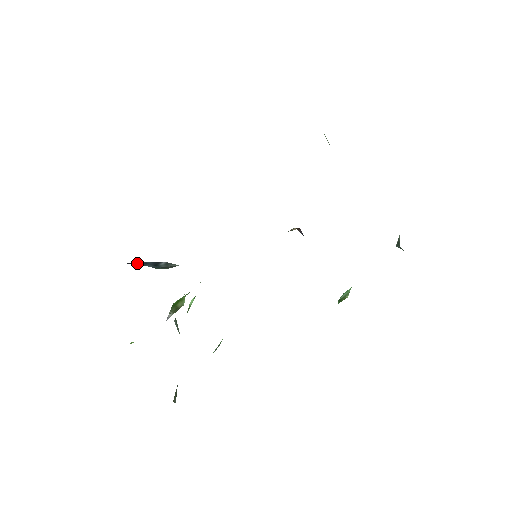
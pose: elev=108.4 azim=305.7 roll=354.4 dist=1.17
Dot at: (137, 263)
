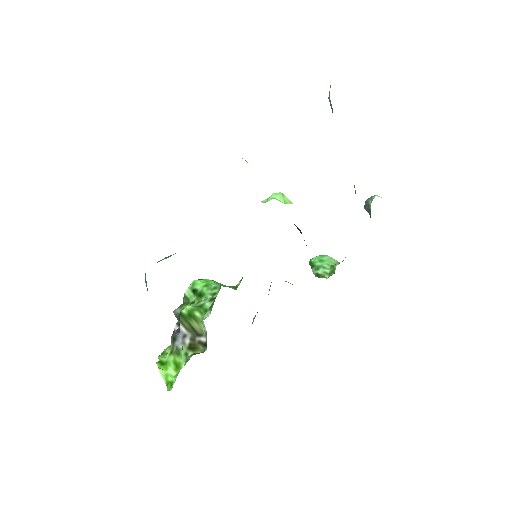
Dot at: occluded
